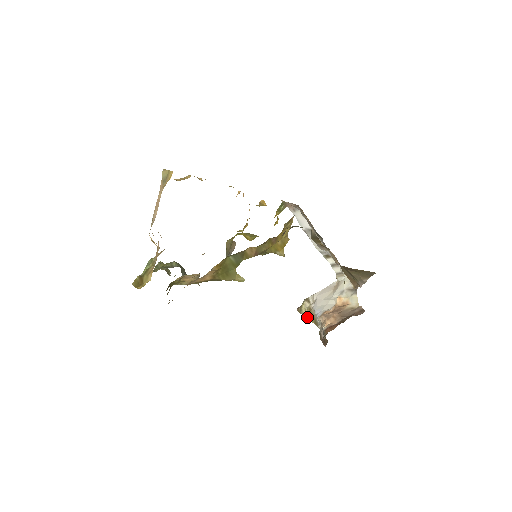
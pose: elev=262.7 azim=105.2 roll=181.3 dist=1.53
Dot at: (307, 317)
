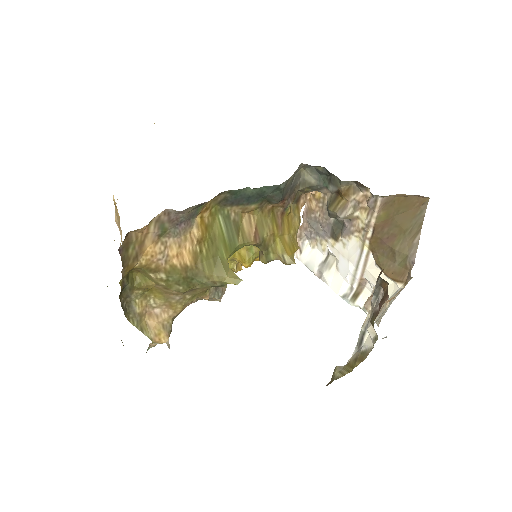
Dot at: (345, 373)
